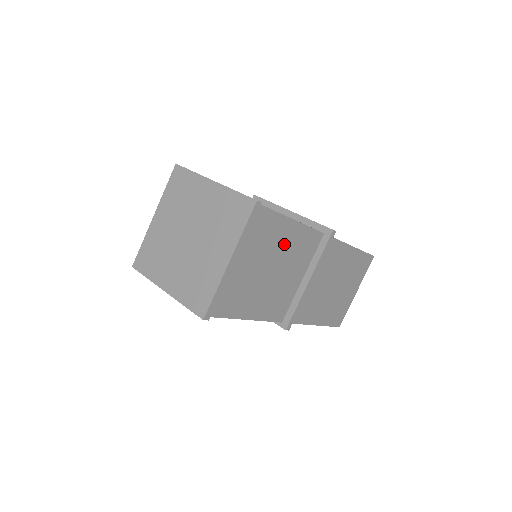
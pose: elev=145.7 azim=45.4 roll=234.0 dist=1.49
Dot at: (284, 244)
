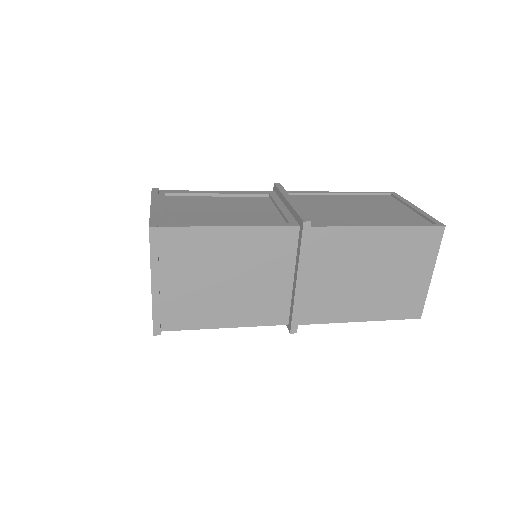
Dot at: (231, 252)
